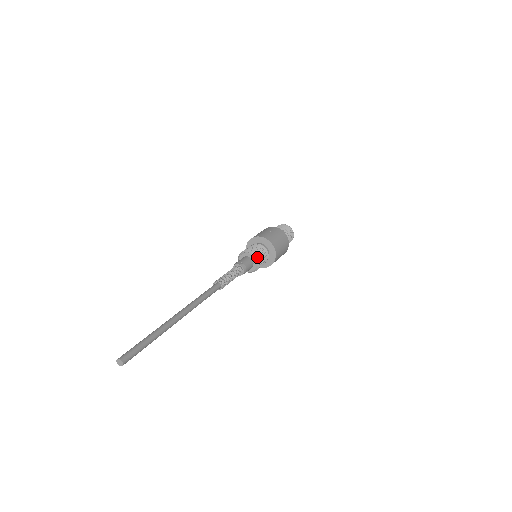
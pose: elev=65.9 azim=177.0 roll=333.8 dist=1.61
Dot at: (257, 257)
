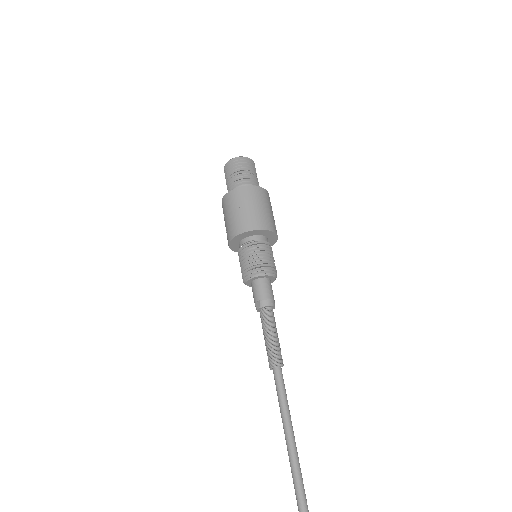
Dot at: (258, 272)
